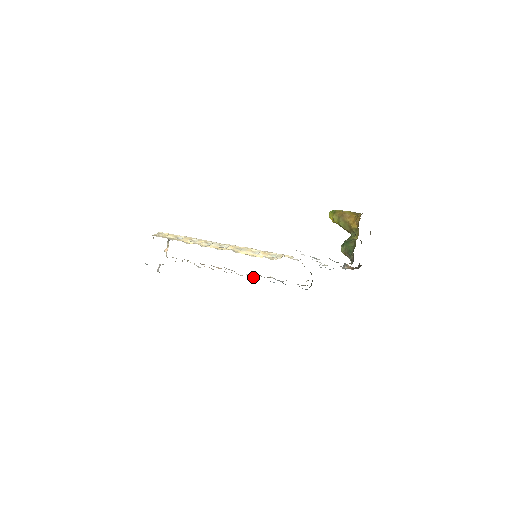
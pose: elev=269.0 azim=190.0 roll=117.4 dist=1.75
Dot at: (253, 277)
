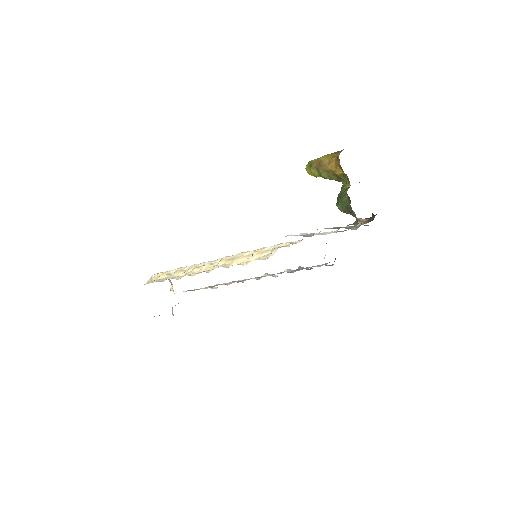
Dot at: occluded
